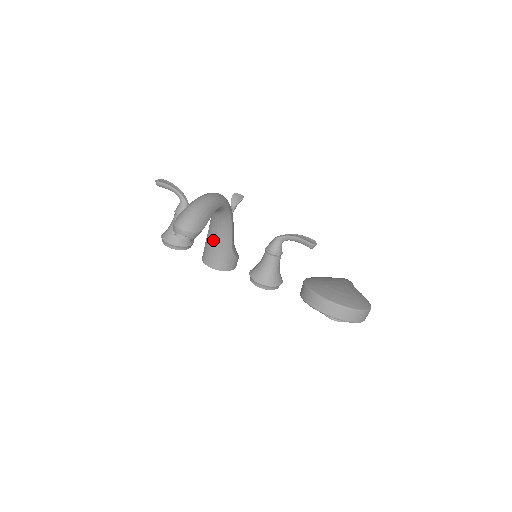
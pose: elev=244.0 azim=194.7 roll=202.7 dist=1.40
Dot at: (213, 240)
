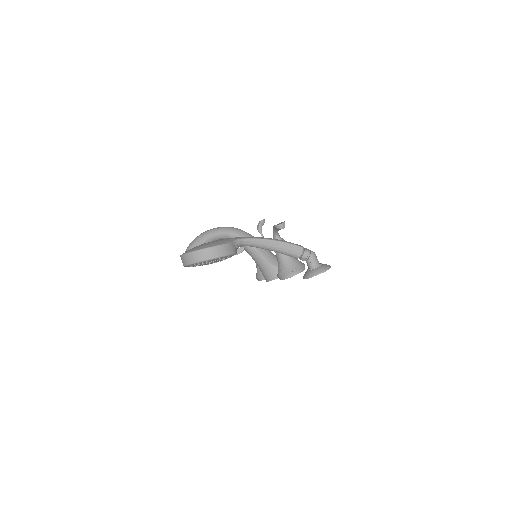
Dot at: (254, 260)
